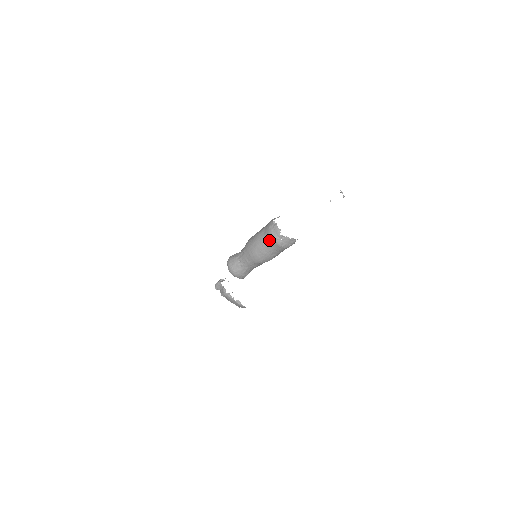
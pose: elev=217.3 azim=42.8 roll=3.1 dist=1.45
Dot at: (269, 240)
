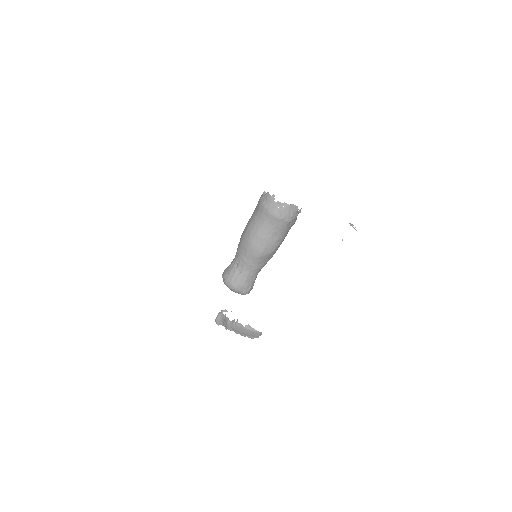
Dot at: (263, 216)
